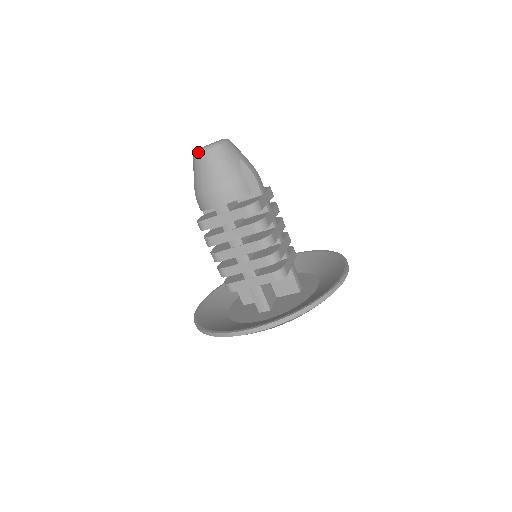
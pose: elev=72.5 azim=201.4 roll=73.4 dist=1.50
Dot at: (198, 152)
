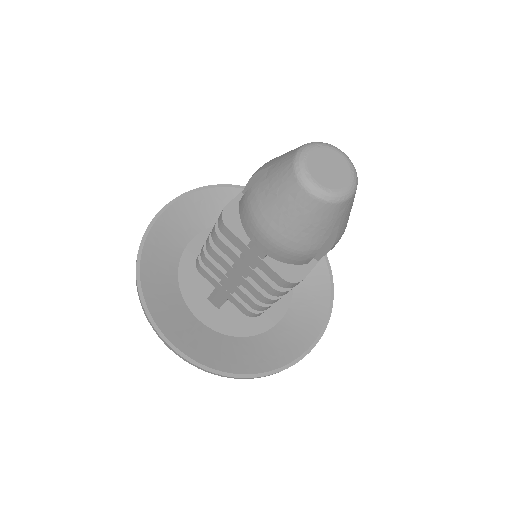
Dot at: (300, 179)
